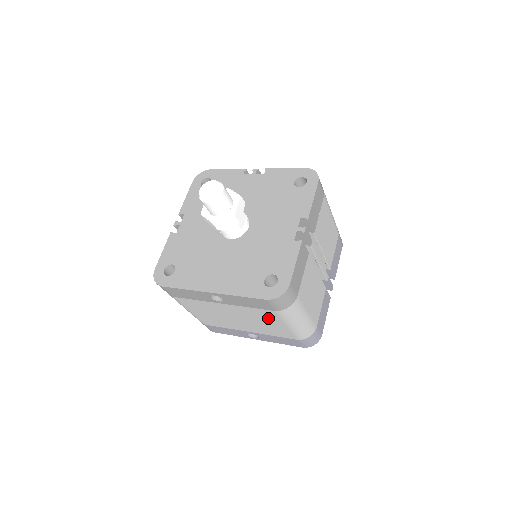
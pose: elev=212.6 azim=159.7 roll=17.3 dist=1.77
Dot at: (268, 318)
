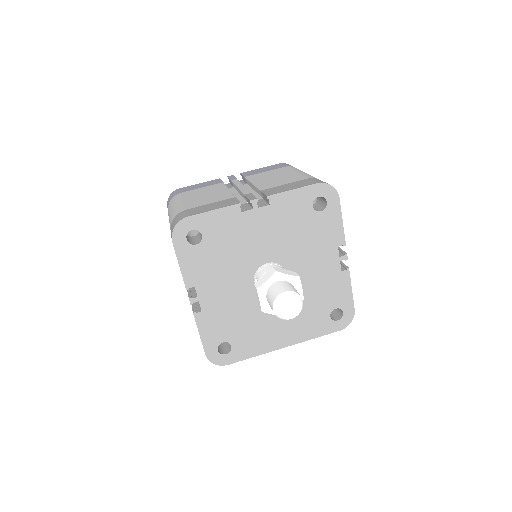
Dot at: occluded
